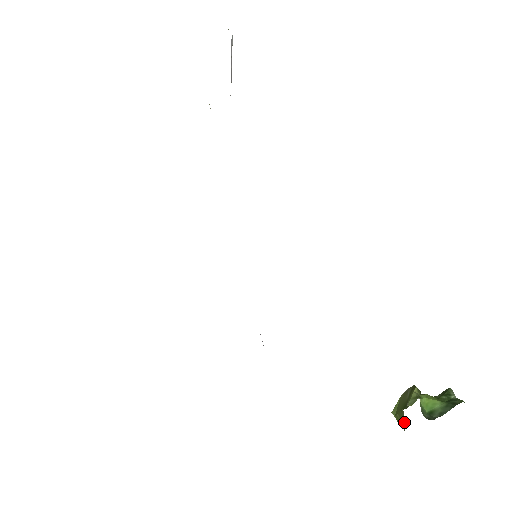
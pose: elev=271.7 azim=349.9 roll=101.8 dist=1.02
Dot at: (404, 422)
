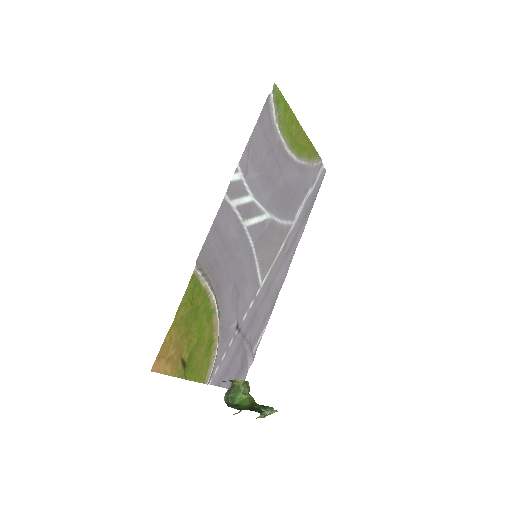
Dot at: occluded
